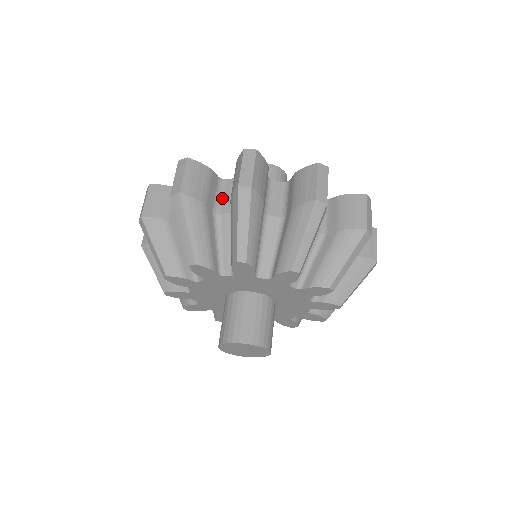
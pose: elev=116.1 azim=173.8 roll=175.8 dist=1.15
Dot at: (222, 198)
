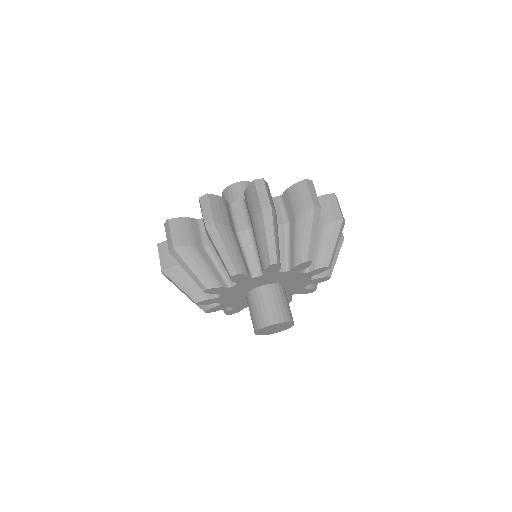
Dot at: (236, 219)
